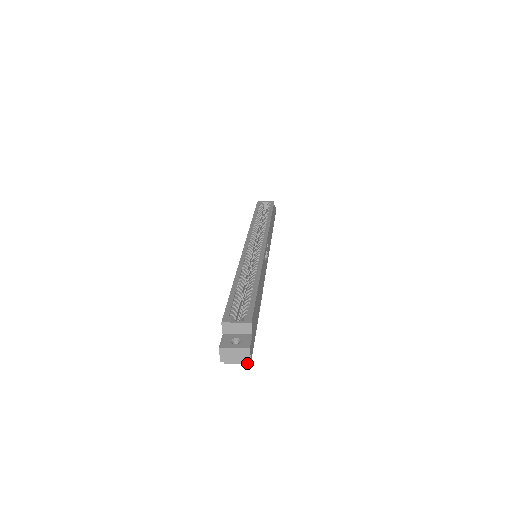
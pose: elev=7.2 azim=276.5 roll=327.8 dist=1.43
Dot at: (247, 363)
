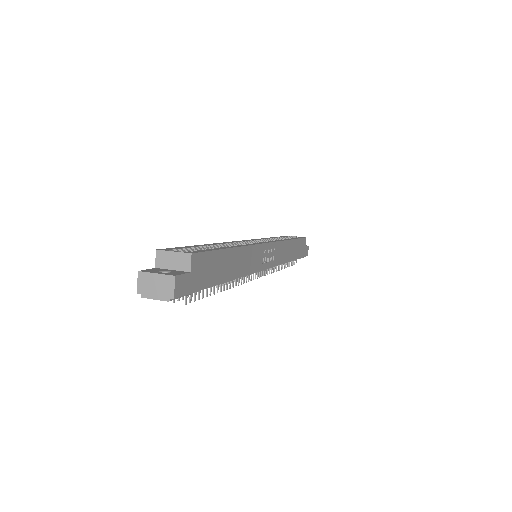
Dot at: (169, 300)
